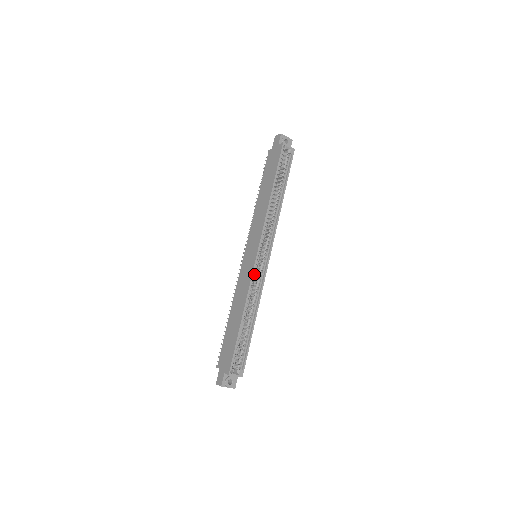
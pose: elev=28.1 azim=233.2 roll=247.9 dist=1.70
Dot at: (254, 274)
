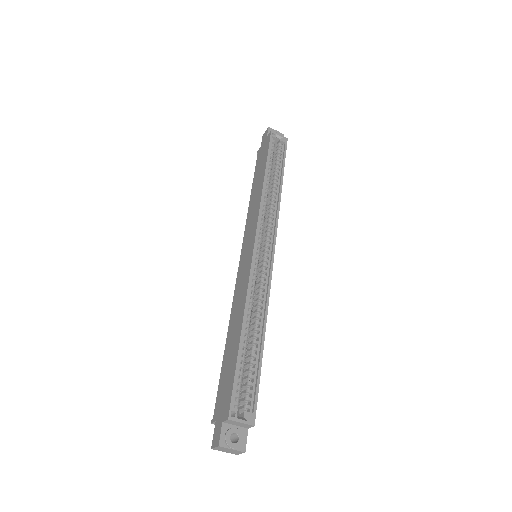
Dot at: (254, 271)
